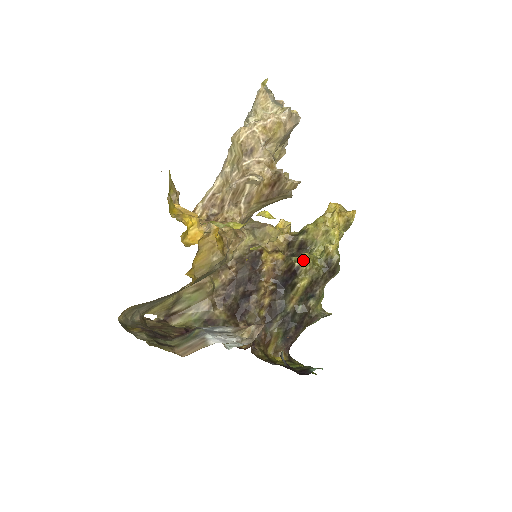
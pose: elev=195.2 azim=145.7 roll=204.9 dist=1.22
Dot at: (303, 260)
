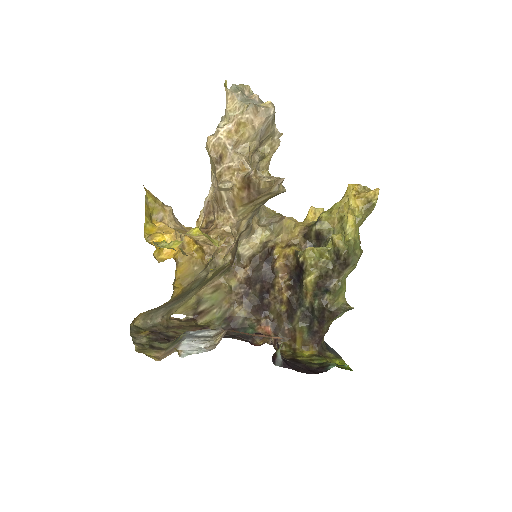
Dot at: (305, 255)
